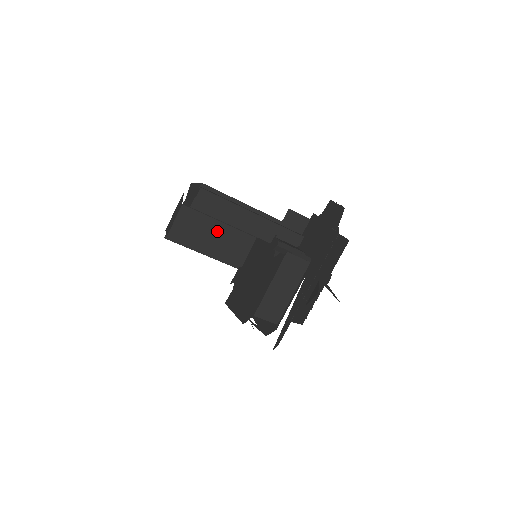
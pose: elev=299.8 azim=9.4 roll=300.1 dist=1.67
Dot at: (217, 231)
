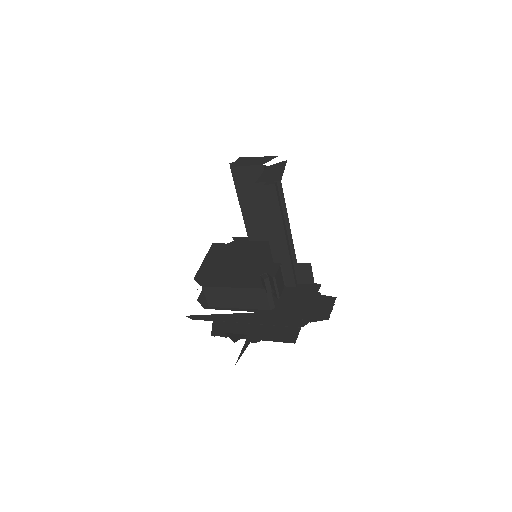
Dot at: occluded
